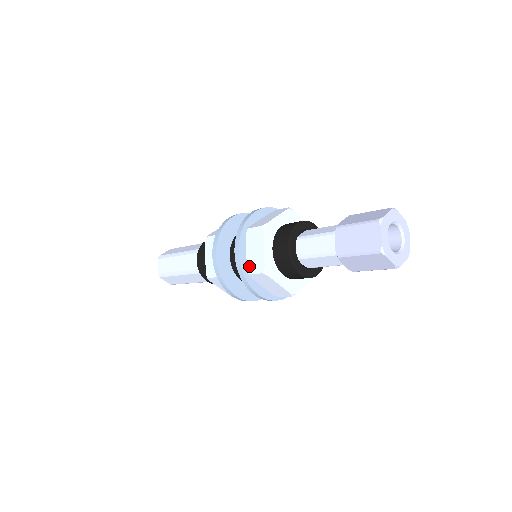
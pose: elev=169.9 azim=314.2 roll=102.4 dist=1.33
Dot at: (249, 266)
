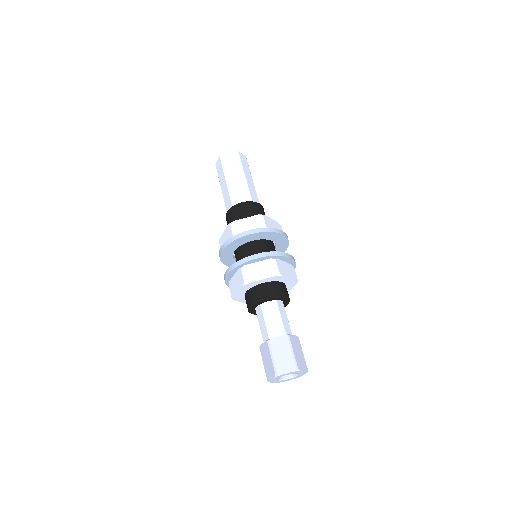
Dot at: (231, 282)
